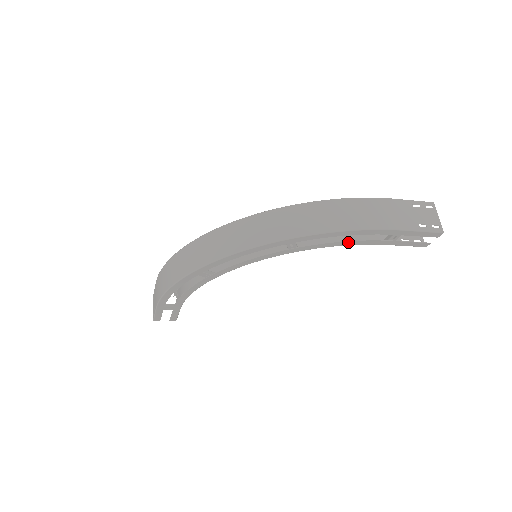
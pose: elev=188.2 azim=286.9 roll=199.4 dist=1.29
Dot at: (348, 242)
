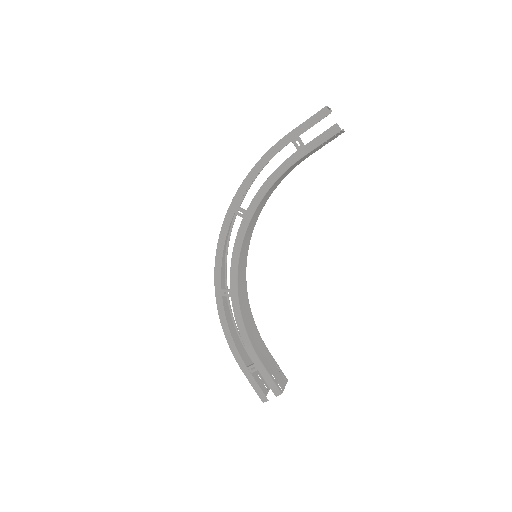
Dot at: (272, 177)
